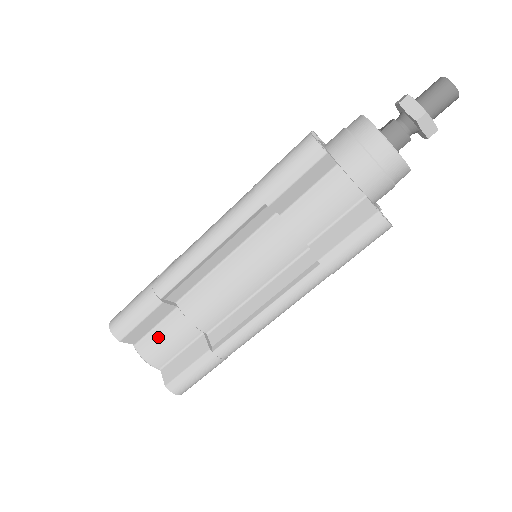
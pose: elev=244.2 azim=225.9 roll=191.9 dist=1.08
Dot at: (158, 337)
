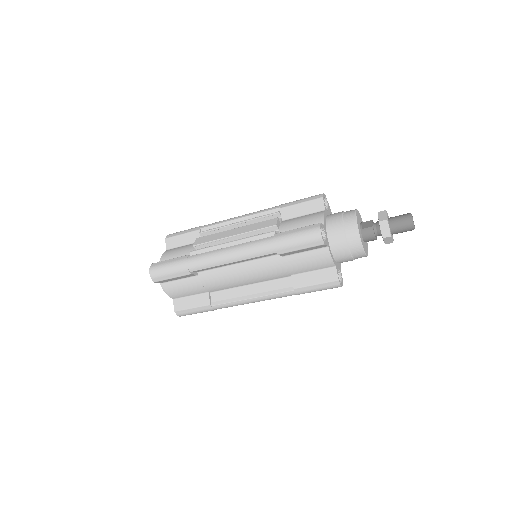
Dot at: (179, 285)
